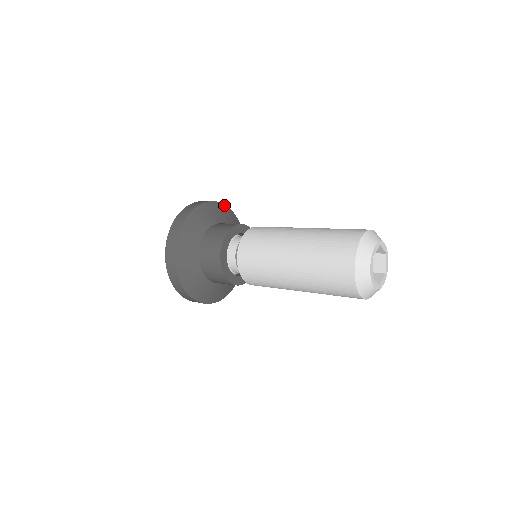
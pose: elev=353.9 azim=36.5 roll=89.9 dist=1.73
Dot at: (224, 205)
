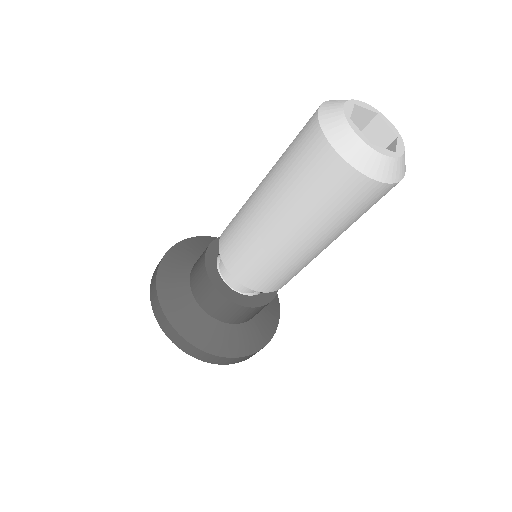
Dot at: (204, 237)
